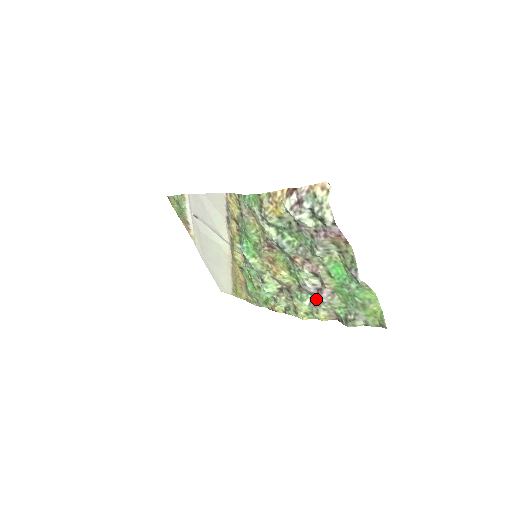
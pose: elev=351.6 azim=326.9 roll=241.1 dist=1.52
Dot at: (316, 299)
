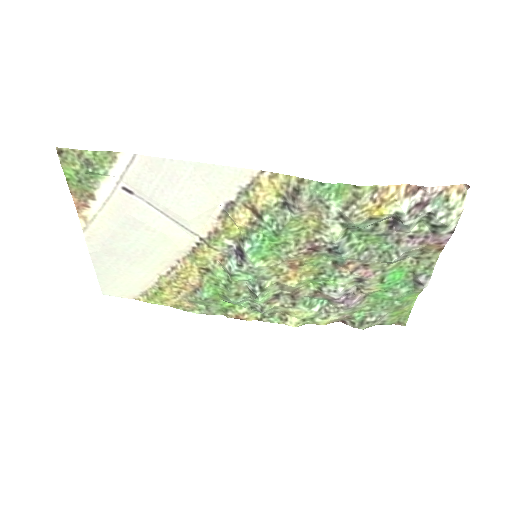
Dot at: (335, 305)
